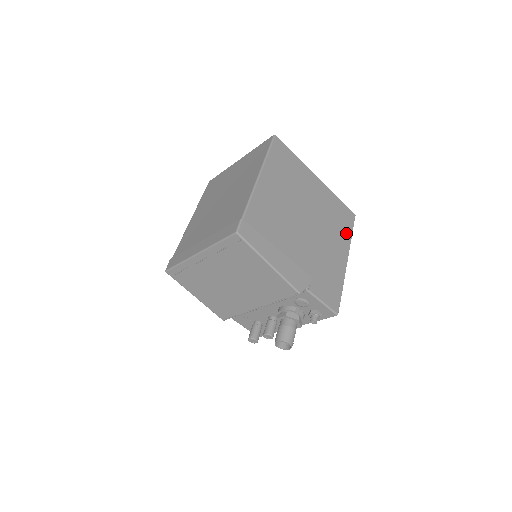
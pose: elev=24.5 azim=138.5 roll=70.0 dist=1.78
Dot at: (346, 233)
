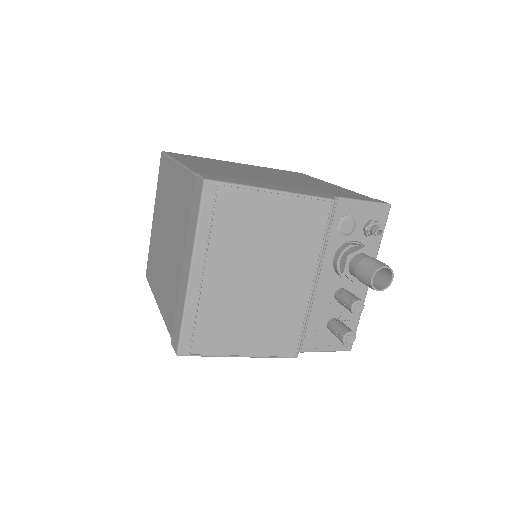
Dot at: (311, 178)
